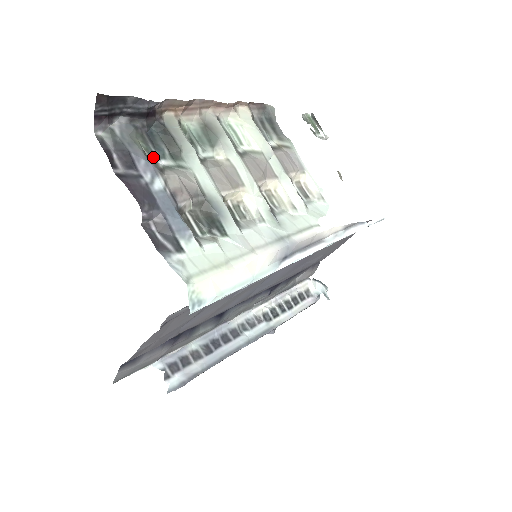
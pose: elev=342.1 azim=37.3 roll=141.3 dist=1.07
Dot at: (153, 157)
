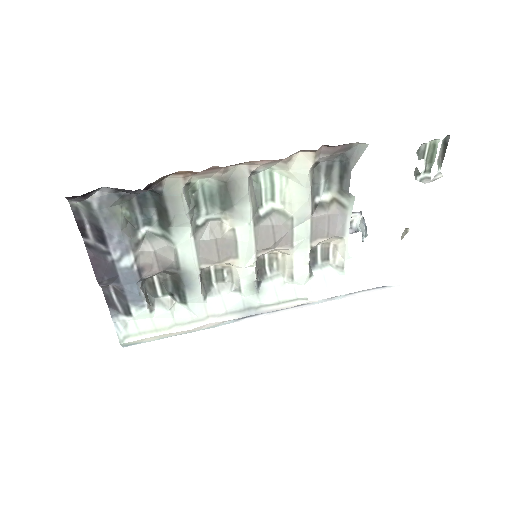
Dot at: (135, 225)
